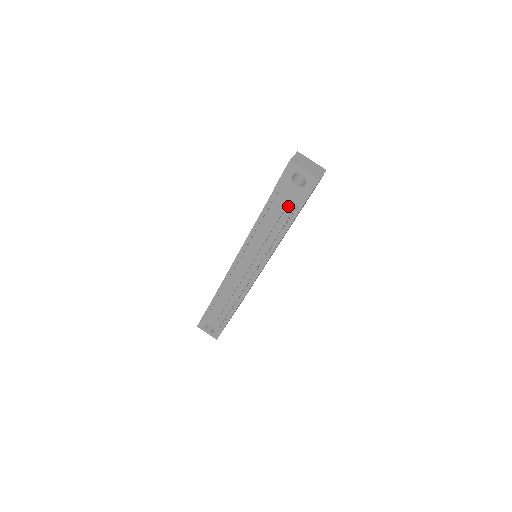
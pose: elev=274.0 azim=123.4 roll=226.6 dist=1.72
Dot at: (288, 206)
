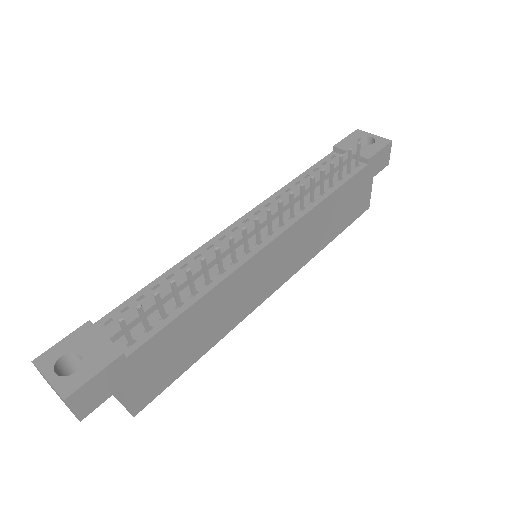
Dot at: (345, 166)
